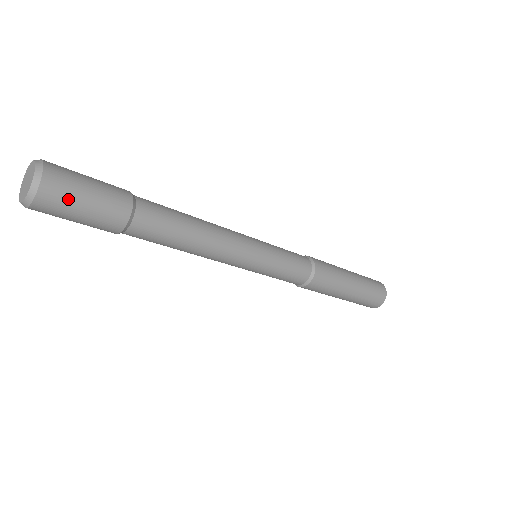
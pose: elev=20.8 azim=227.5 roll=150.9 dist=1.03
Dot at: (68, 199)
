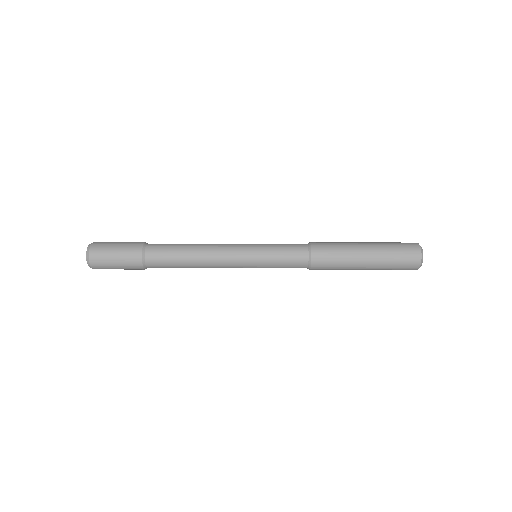
Dot at: (105, 260)
